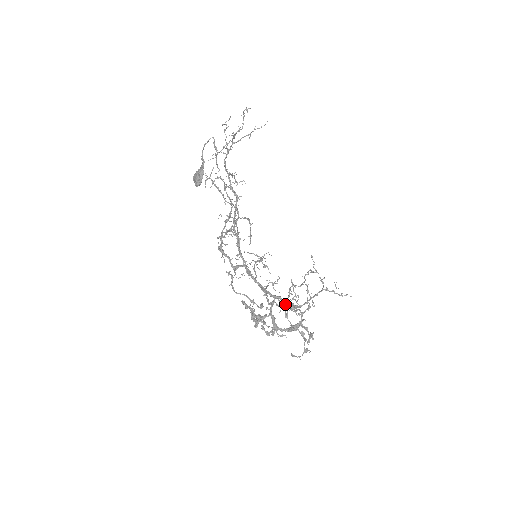
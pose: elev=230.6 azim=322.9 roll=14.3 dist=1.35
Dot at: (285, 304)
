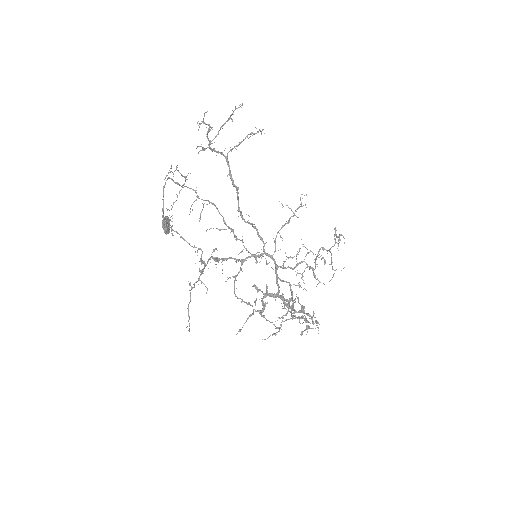
Dot at: (291, 292)
